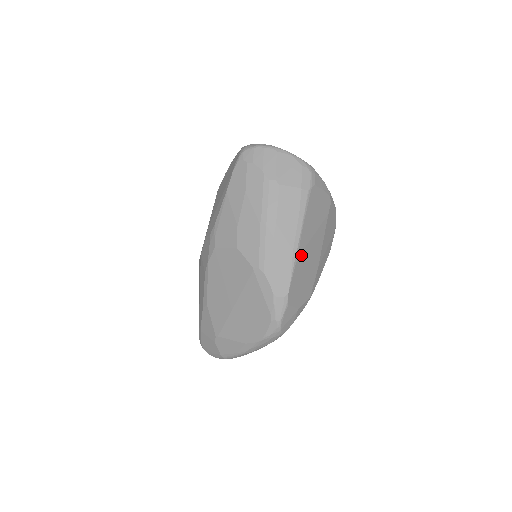
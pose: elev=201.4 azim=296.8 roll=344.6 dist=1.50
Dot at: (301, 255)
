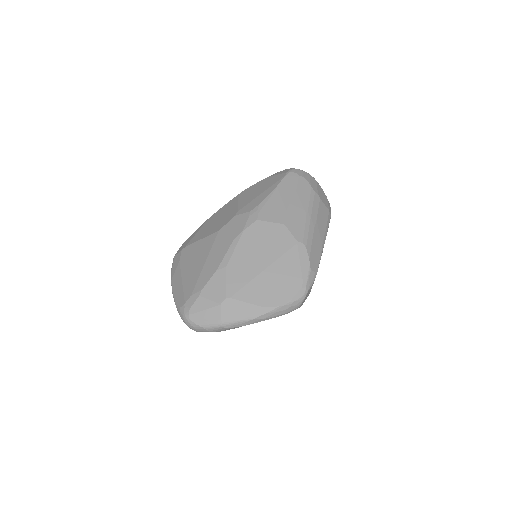
Dot at: occluded
